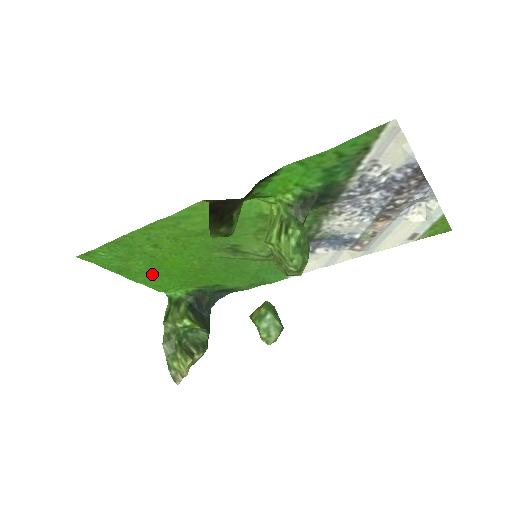
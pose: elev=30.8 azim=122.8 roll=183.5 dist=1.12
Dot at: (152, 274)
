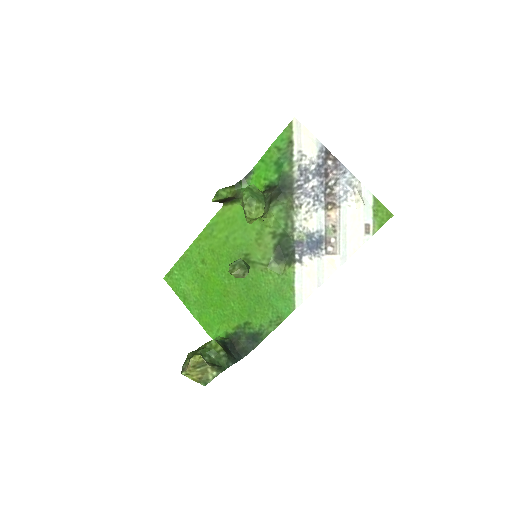
Dot at: (203, 304)
